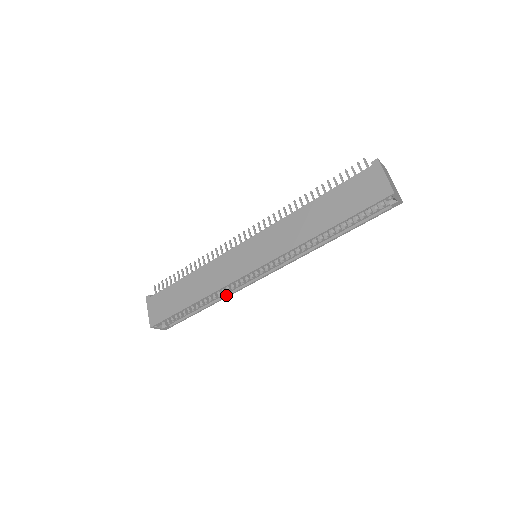
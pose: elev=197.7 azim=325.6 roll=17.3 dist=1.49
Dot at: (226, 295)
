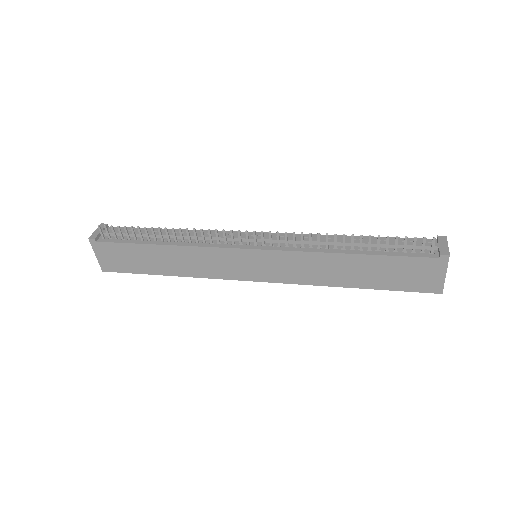
Dot at: occluded
